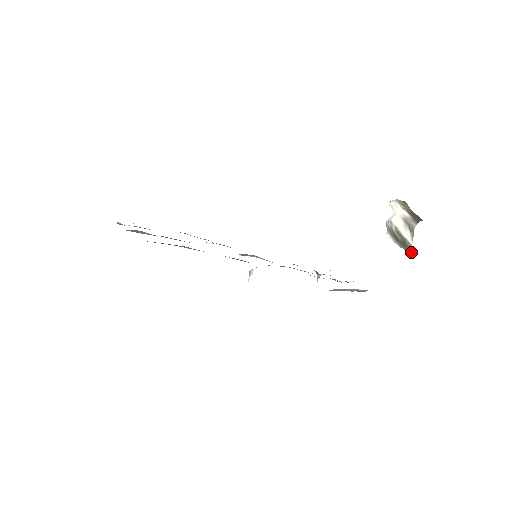
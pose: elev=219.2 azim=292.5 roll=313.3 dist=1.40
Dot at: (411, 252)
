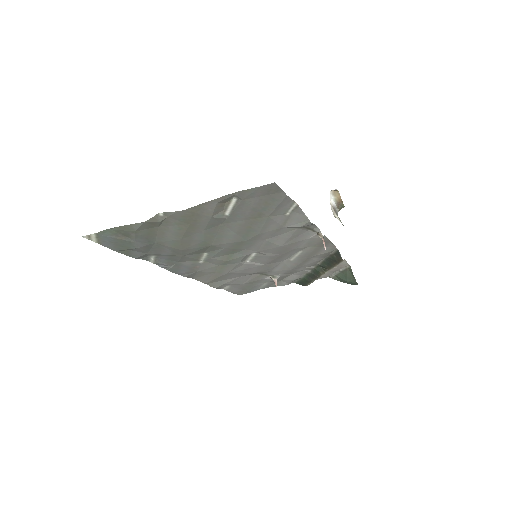
Dot at: occluded
